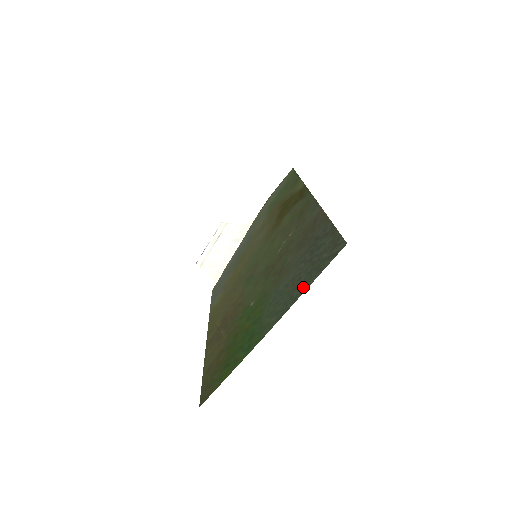
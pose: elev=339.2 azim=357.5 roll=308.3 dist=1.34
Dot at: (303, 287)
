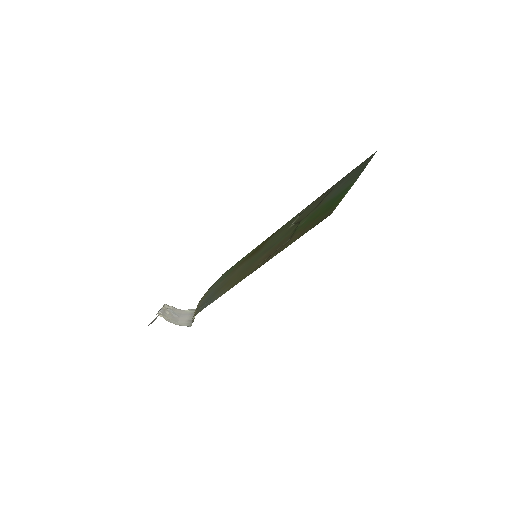
Dot at: (363, 167)
